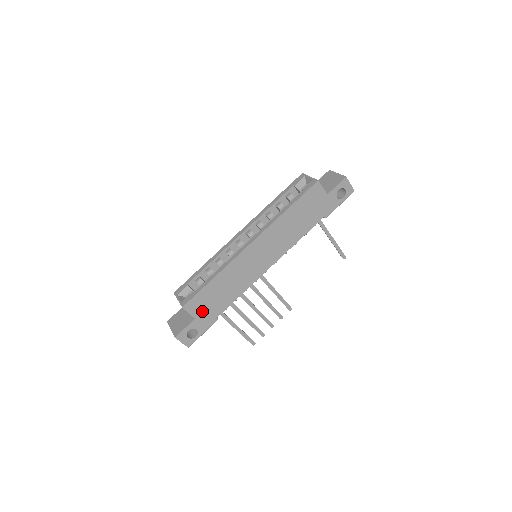
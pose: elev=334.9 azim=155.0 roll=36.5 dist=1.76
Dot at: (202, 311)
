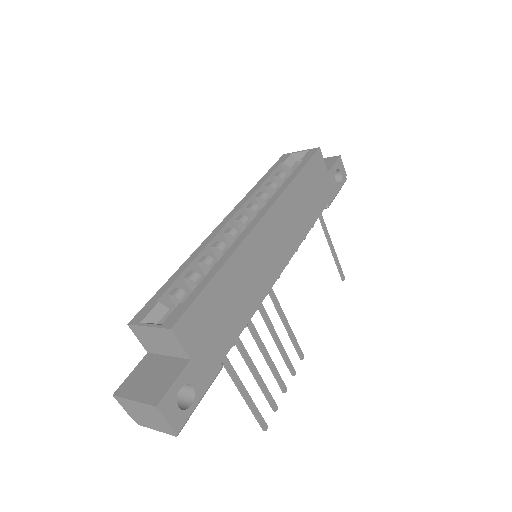
Dot at: (201, 343)
